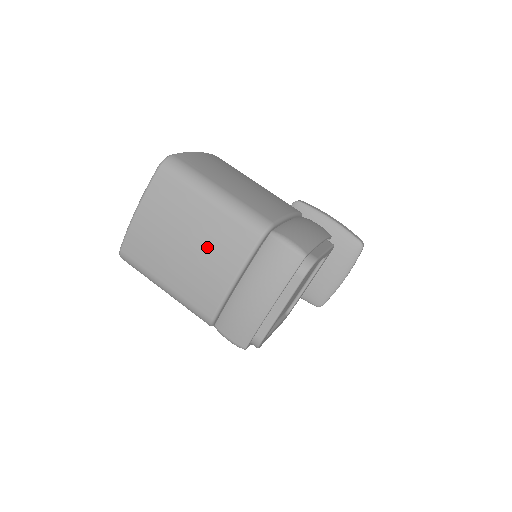
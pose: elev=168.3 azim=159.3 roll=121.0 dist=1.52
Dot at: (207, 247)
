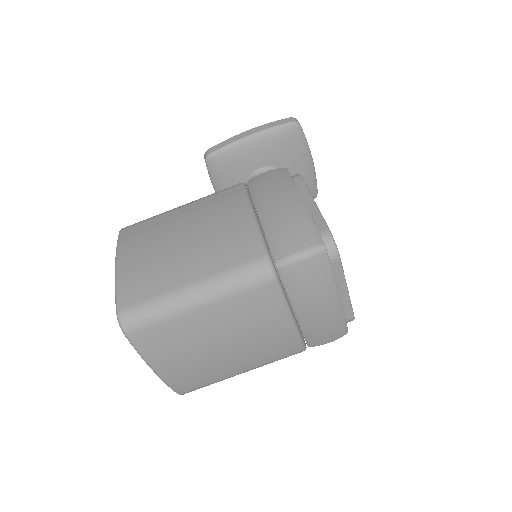
Dot at: (243, 329)
